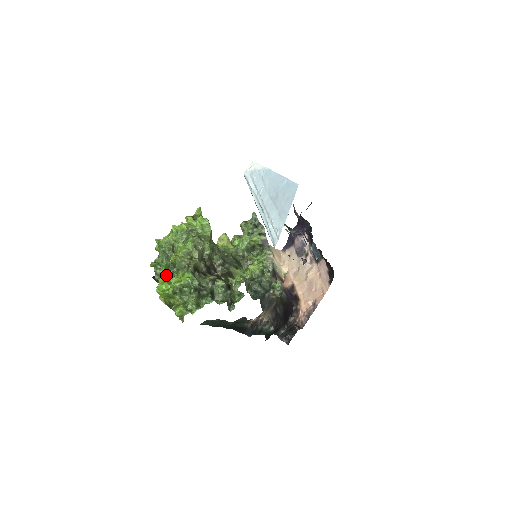
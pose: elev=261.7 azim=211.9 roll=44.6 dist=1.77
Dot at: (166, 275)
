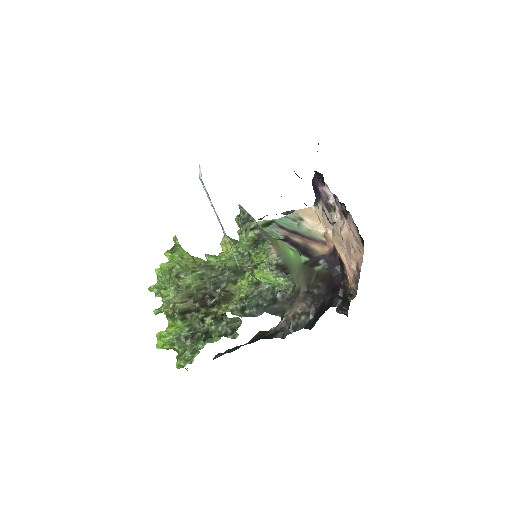
Dot at: occluded
